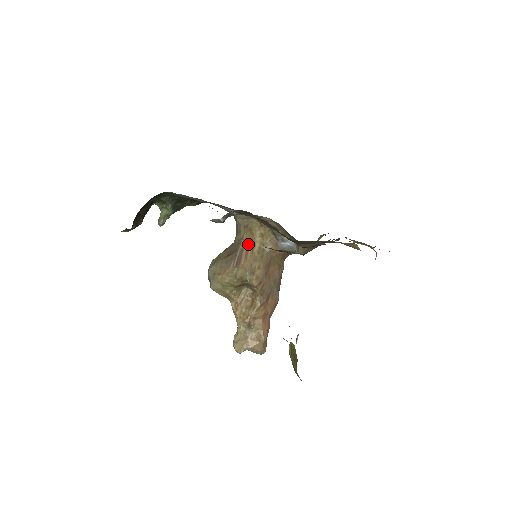
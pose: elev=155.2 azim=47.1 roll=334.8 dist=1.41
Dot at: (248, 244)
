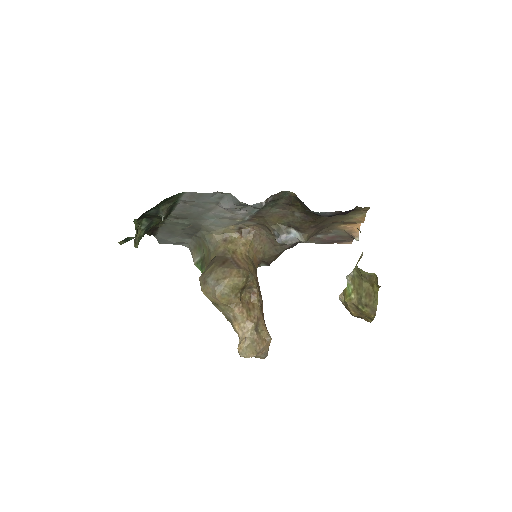
Dot at: (234, 253)
